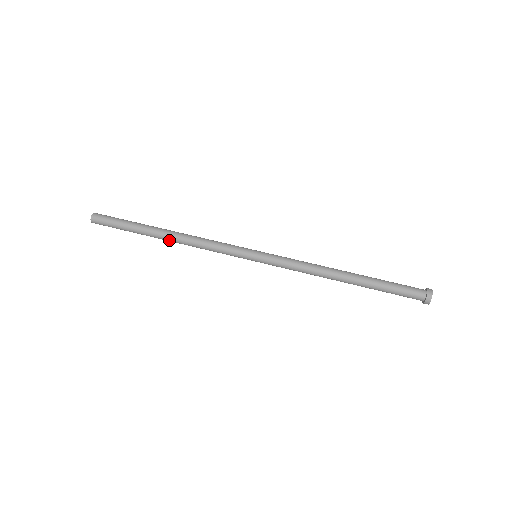
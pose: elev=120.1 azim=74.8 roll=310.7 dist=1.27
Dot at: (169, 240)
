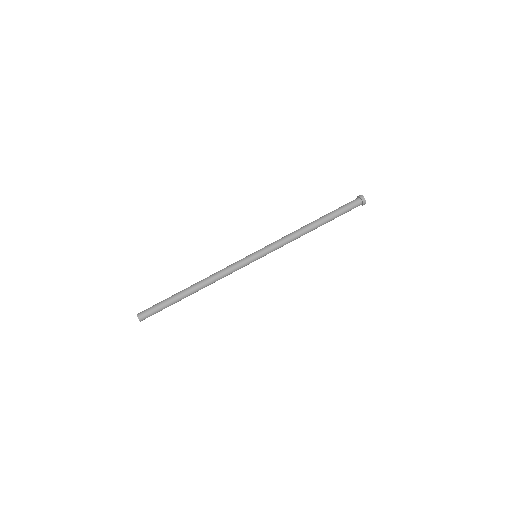
Dot at: (198, 290)
